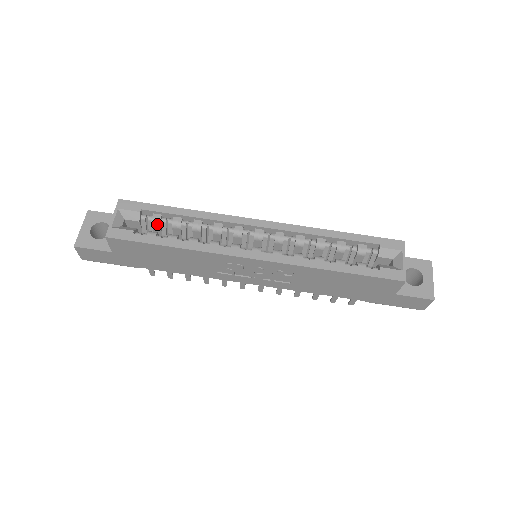
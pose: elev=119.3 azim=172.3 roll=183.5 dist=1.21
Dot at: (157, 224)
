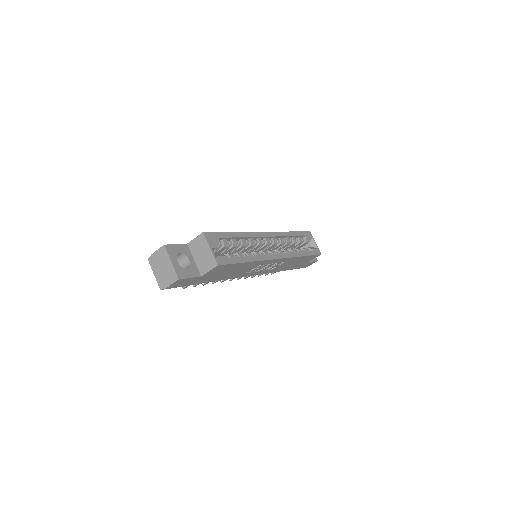
Dot at: (226, 247)
